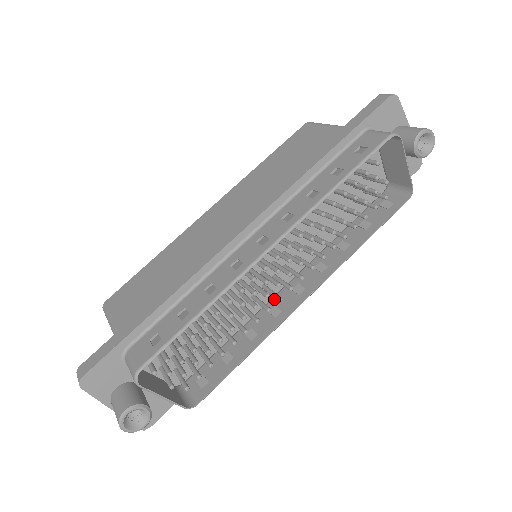
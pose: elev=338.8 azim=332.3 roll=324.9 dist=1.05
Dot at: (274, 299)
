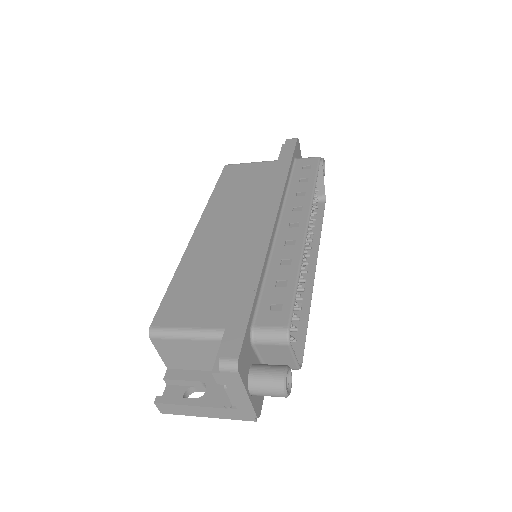
Dot at: occluded
